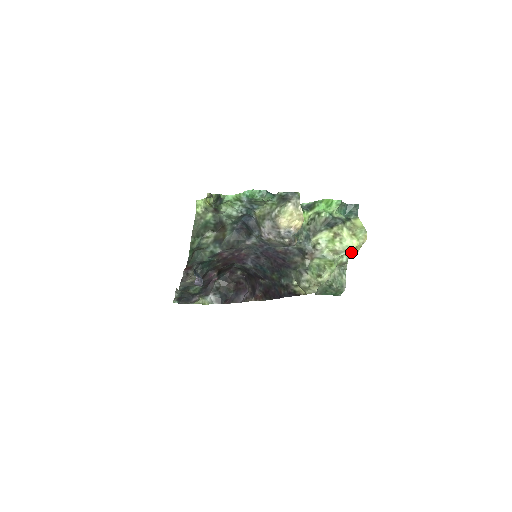
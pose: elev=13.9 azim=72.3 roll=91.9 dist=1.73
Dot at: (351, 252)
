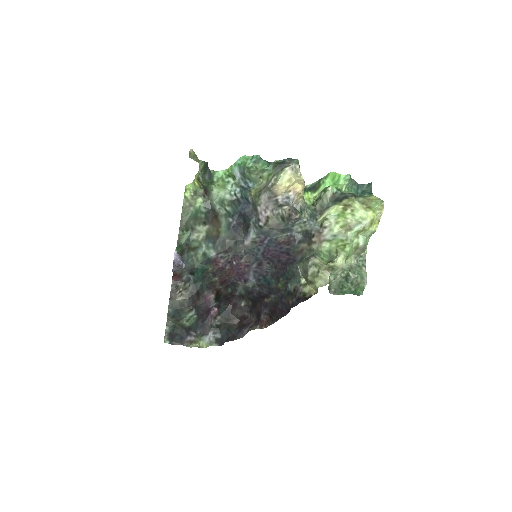
Dot at: (367, 226)
